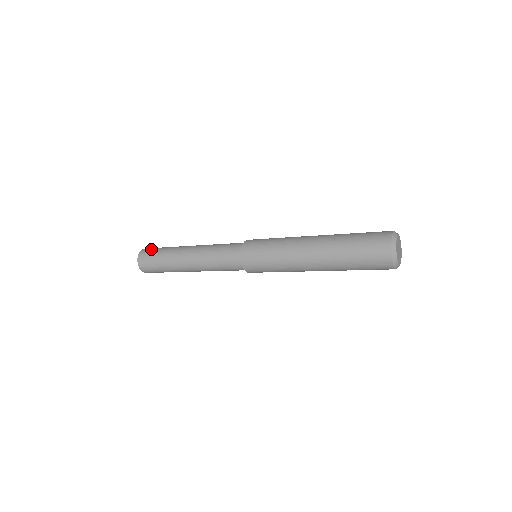
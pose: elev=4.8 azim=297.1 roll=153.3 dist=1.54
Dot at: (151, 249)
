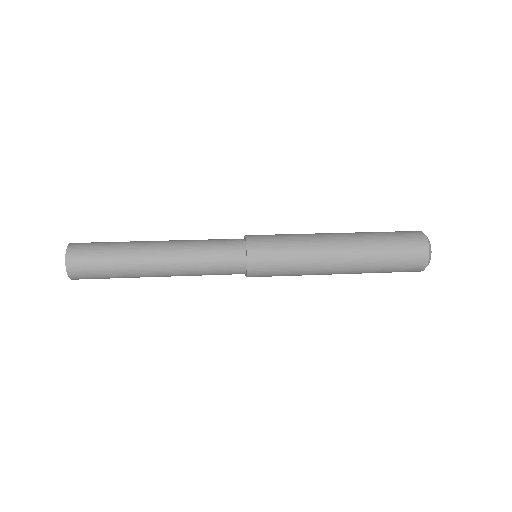
Dot at: (85, 253)
